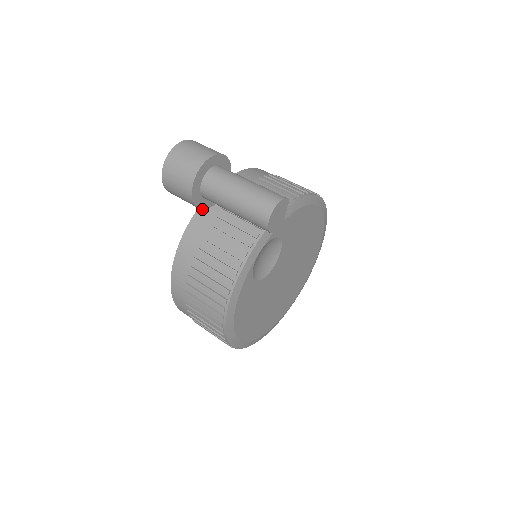
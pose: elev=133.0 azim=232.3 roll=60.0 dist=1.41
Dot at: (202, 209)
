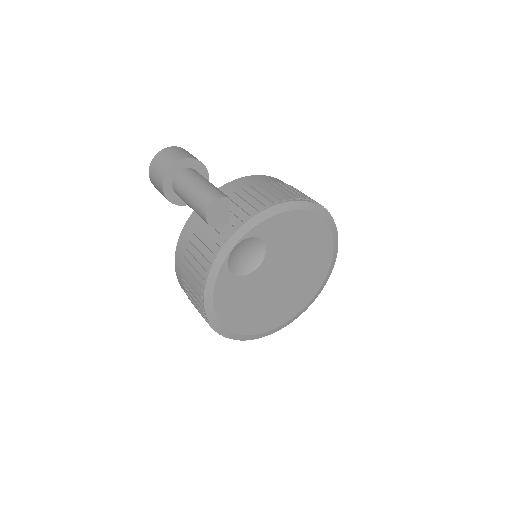
Dot at: occluded
